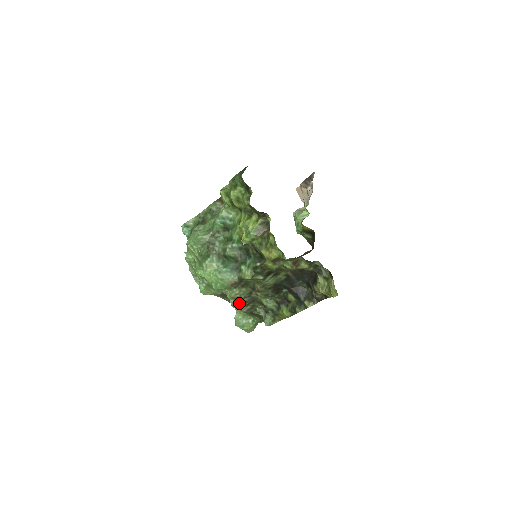
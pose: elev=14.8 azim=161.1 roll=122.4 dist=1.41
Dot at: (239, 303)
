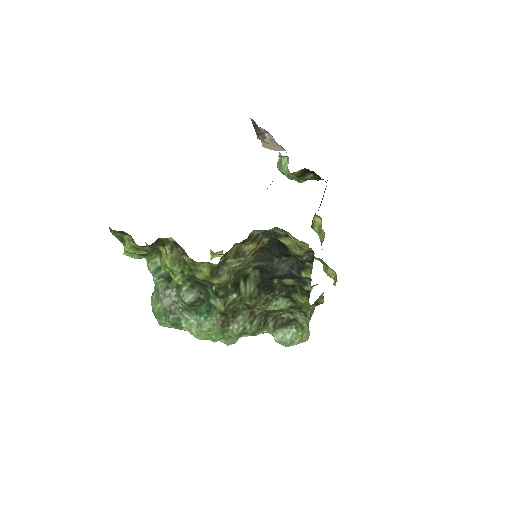
Dot at: (253, 332)
